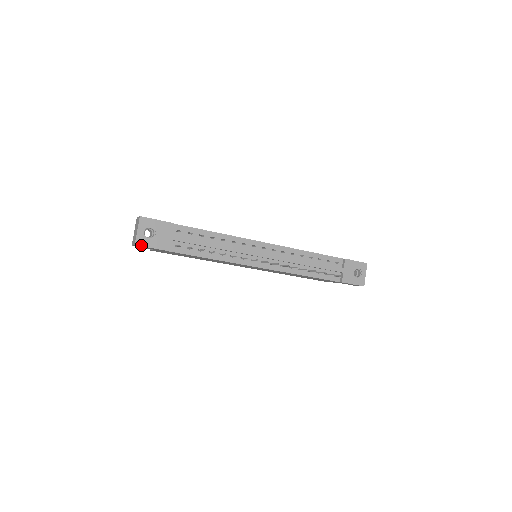
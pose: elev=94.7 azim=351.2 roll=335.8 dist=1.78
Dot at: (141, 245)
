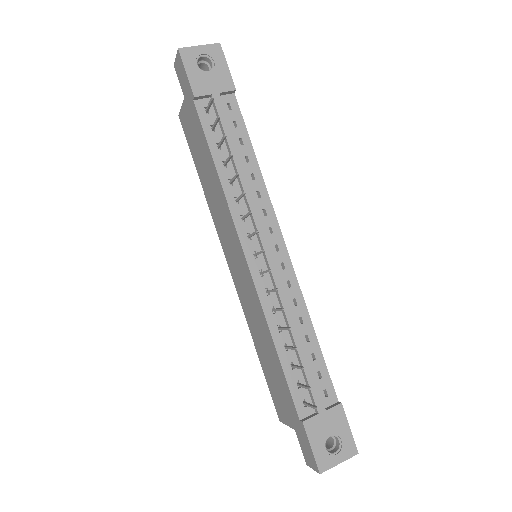
Dot at: (182, 57)
